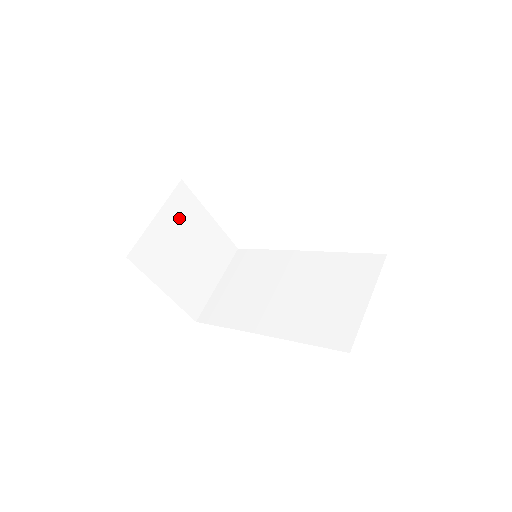
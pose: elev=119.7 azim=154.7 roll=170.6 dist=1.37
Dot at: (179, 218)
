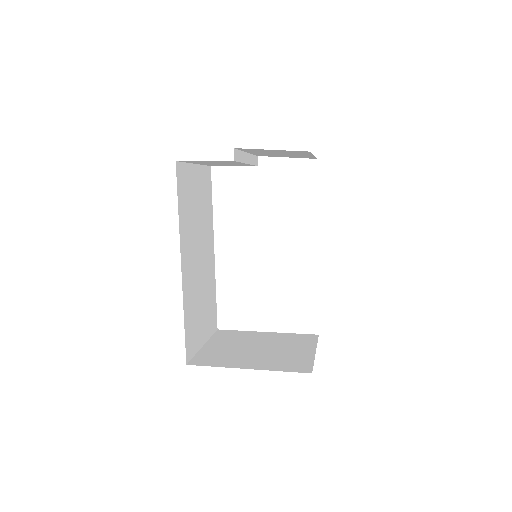
Dot at: (231, 341)
